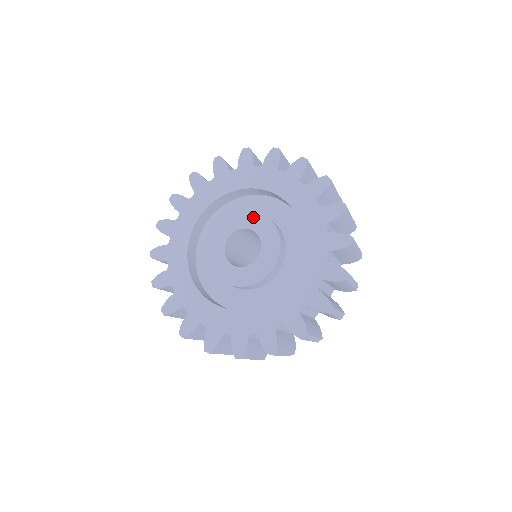
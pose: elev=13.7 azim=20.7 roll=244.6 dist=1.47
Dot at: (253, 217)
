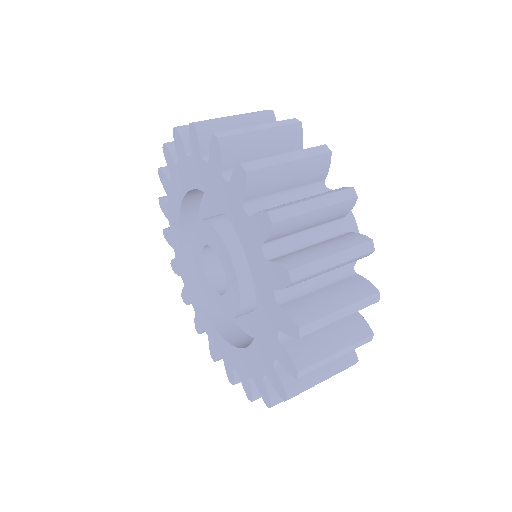
Dot at: (202, 229)
